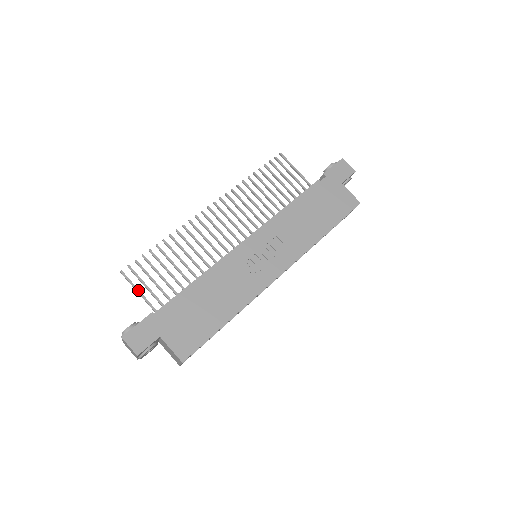
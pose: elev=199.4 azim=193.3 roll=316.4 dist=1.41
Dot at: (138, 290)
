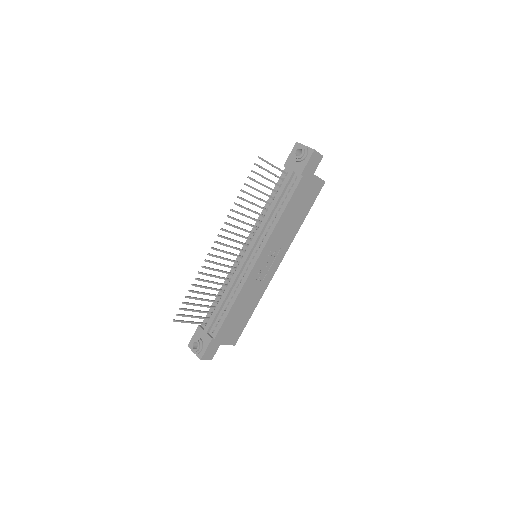
Dot at: (189, 322)
